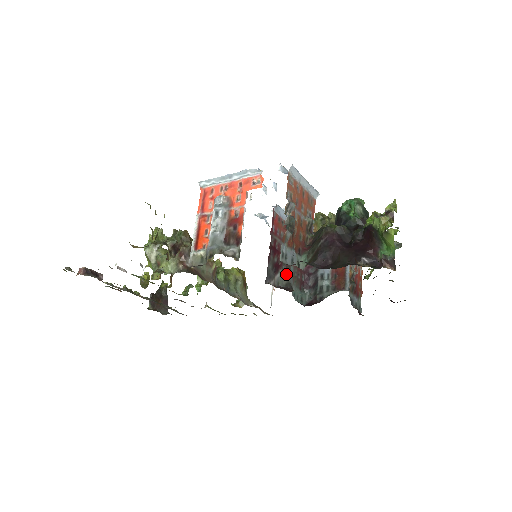
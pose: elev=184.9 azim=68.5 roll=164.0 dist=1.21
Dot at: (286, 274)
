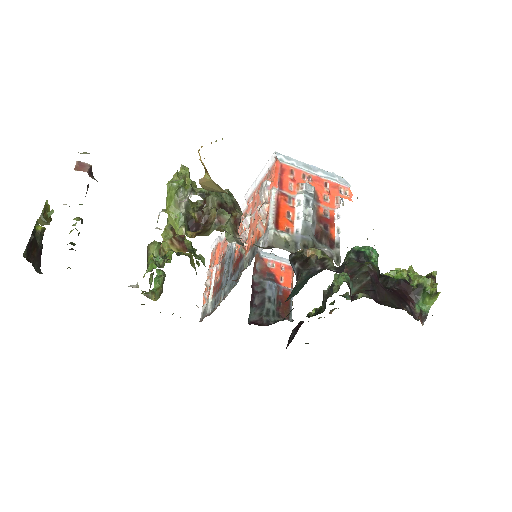
Dot at: occluded
